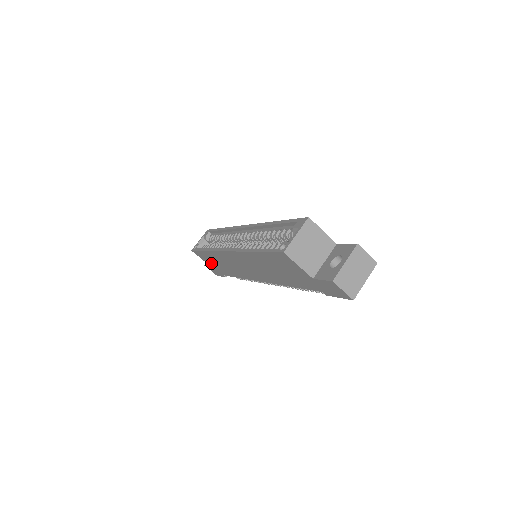
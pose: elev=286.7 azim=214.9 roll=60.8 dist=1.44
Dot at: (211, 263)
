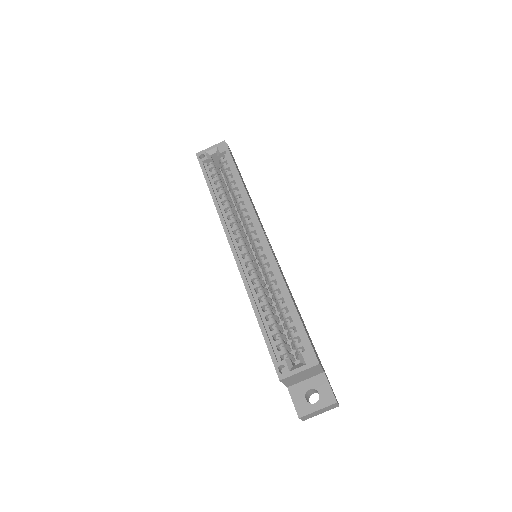
Dot at: occluded
